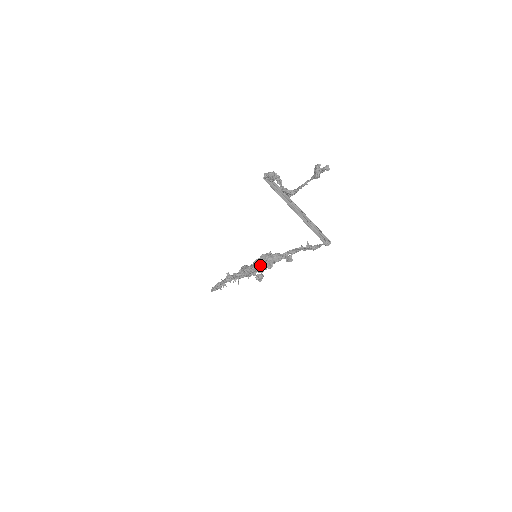
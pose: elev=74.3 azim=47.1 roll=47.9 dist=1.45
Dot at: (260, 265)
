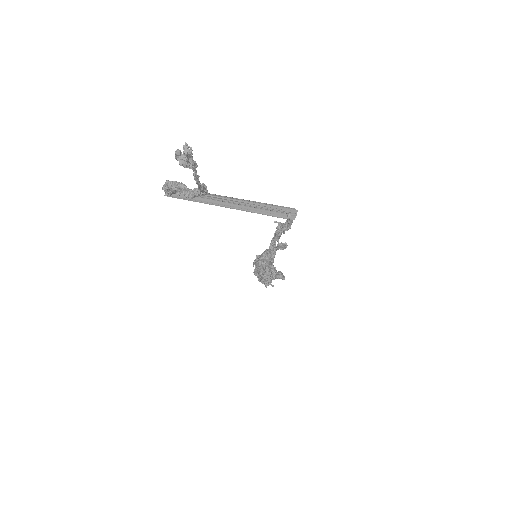
Dot at: (263, 275)
